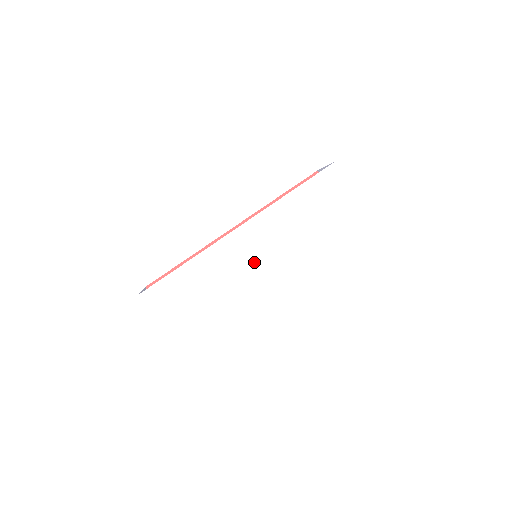
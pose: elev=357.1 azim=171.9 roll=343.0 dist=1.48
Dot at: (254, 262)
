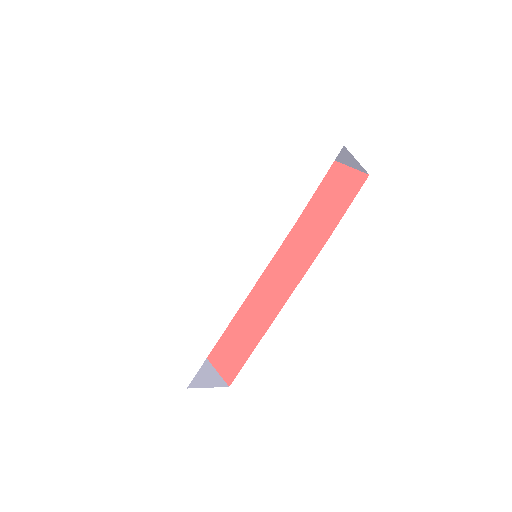
Dot at: (232, 256)
